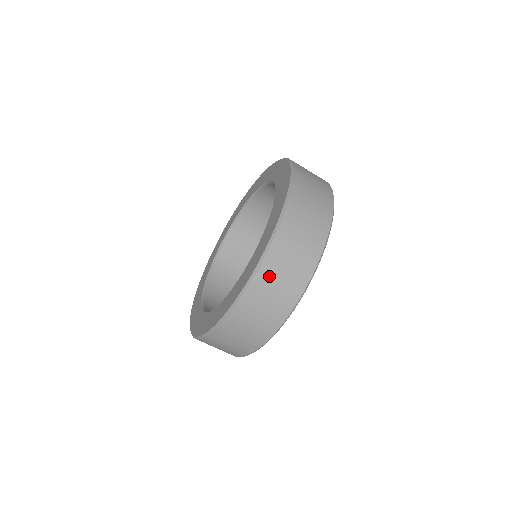
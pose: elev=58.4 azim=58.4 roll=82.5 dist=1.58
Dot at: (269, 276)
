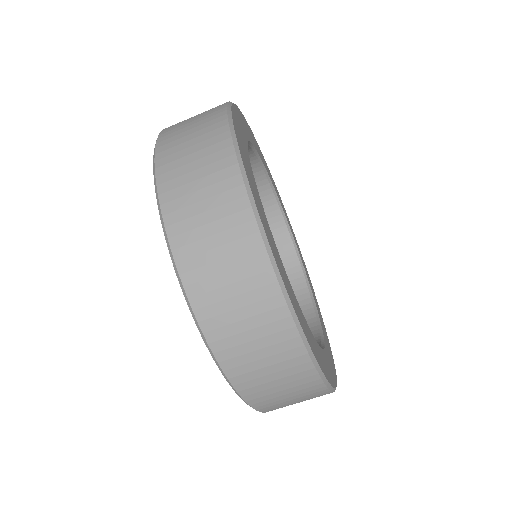
Dot at: (174, 168)
